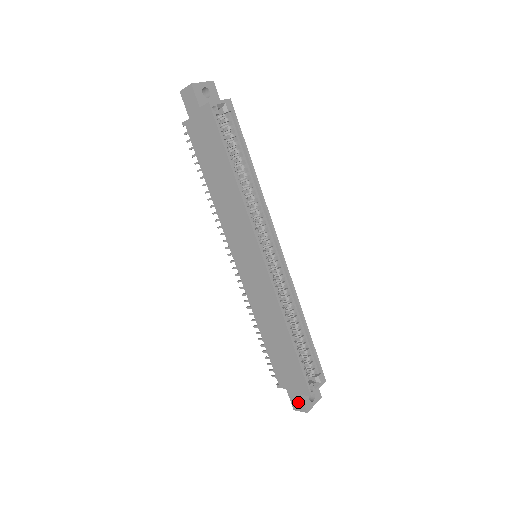
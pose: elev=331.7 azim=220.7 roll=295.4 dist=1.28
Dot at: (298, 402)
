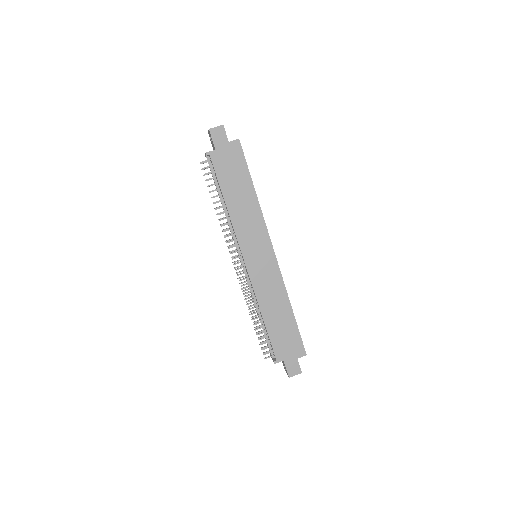
Dot at: (294, 367)
